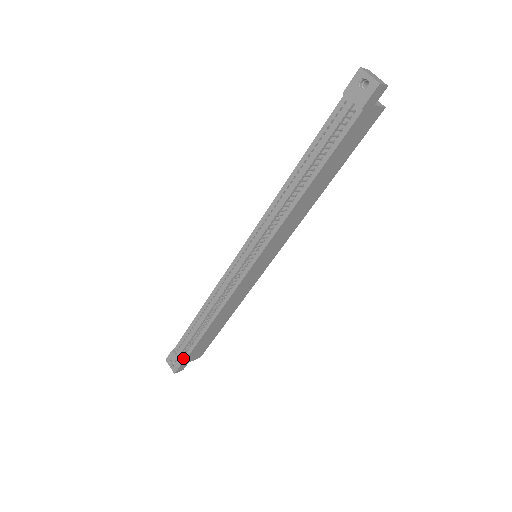
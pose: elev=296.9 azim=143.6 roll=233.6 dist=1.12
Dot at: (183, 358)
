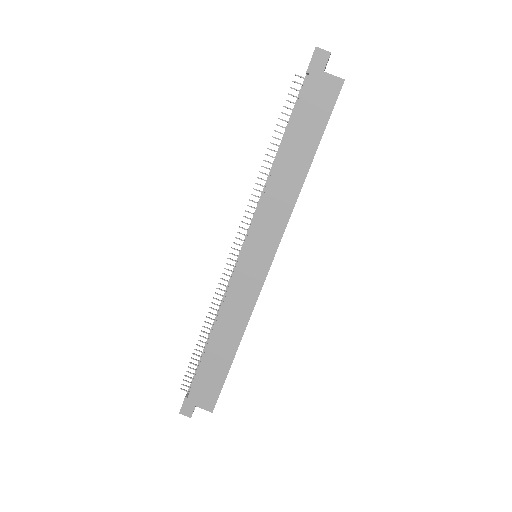
Dot at: (190, 392)
